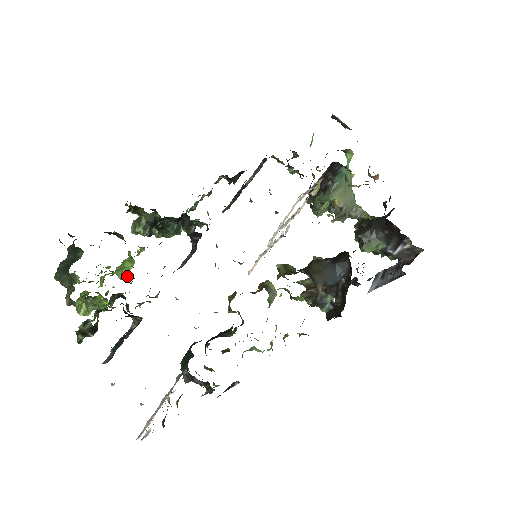
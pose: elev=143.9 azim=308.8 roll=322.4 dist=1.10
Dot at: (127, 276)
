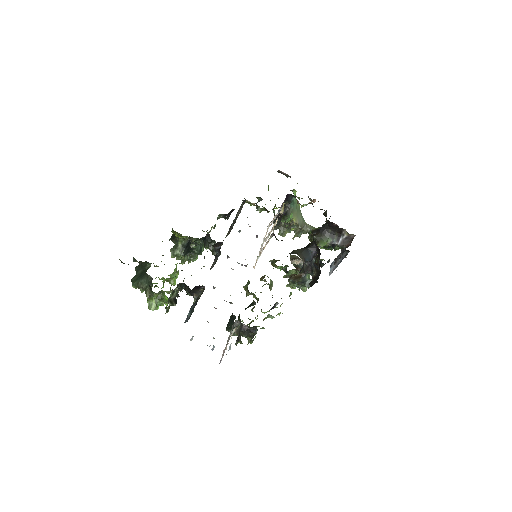
Dot at: (175, 283)
